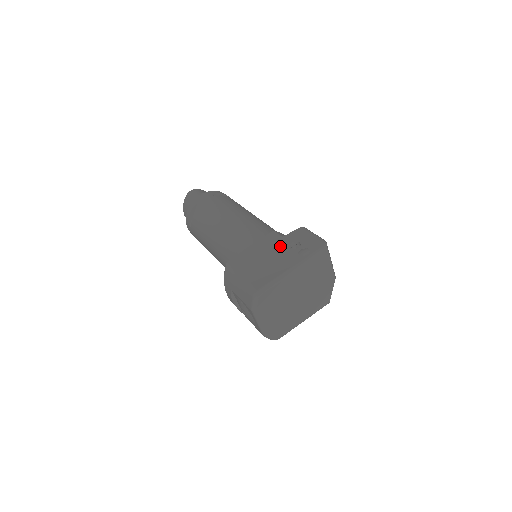
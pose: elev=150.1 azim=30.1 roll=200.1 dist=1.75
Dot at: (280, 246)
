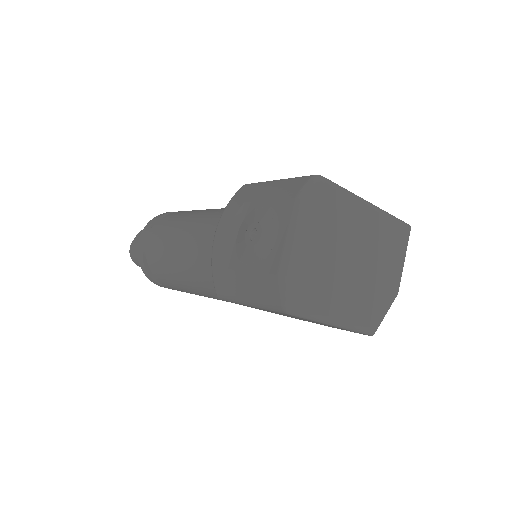
Dot at: occluded
